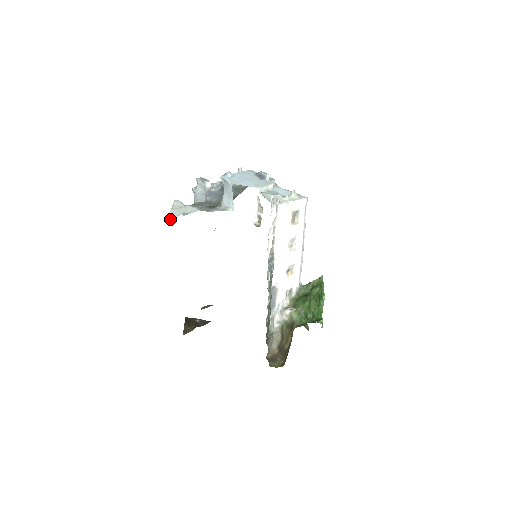
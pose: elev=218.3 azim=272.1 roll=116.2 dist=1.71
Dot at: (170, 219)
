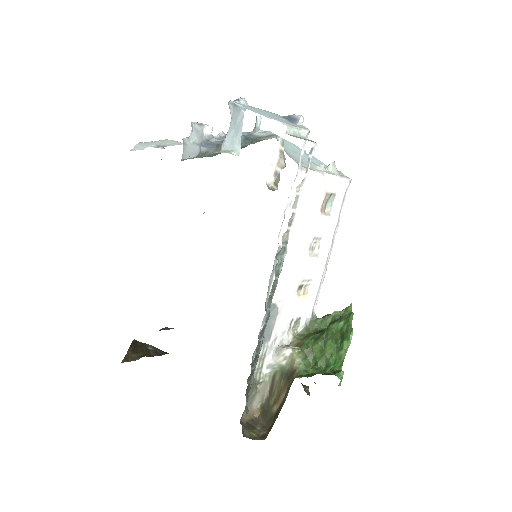
Dot at: (134, 149)
